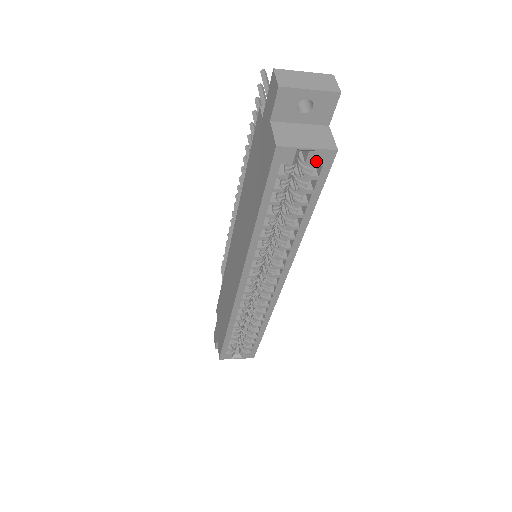
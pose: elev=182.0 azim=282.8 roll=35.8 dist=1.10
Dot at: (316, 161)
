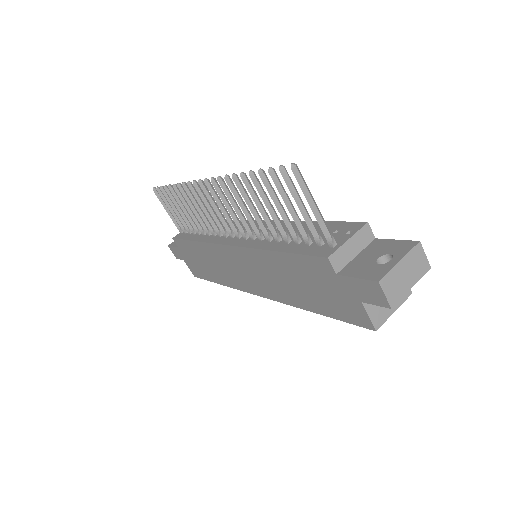
Dot at: occluded
